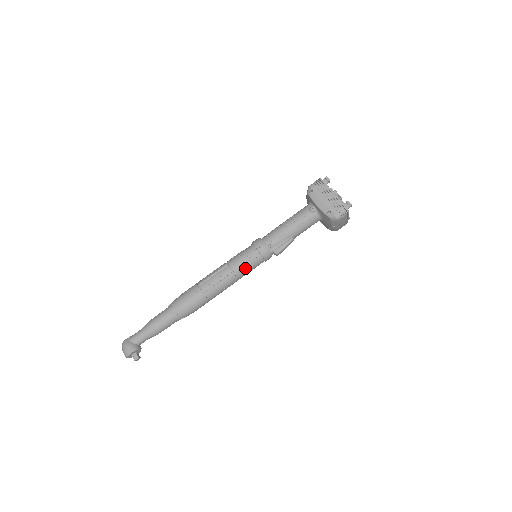
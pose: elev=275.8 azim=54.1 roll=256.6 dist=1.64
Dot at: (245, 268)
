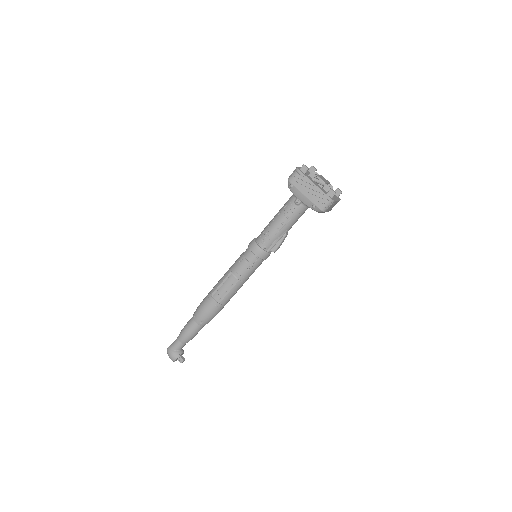
Dot at: (248, 273)
